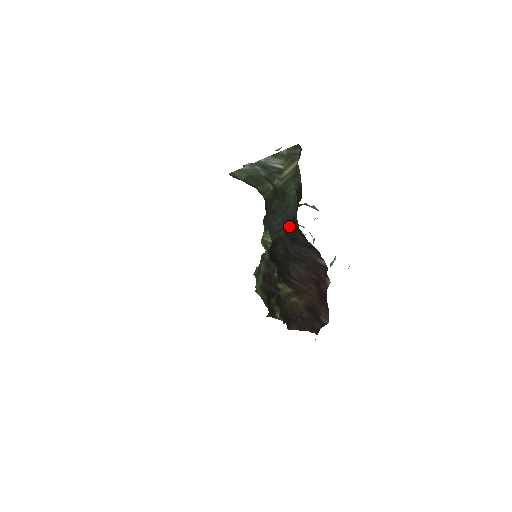
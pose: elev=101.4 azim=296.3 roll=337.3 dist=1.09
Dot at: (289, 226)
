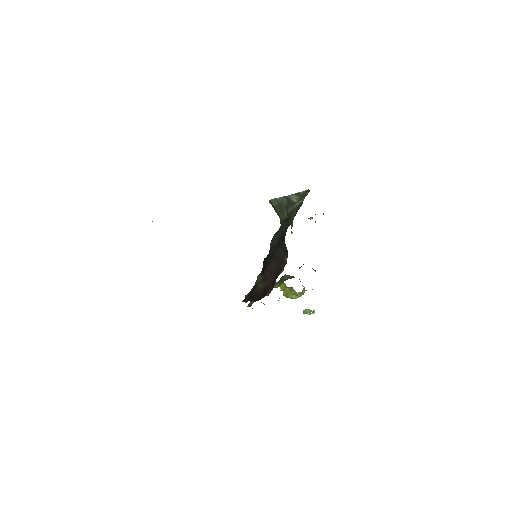
Dot at: (282, 236)
